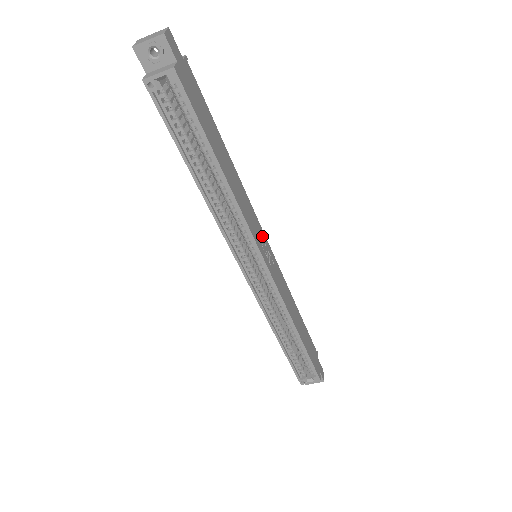
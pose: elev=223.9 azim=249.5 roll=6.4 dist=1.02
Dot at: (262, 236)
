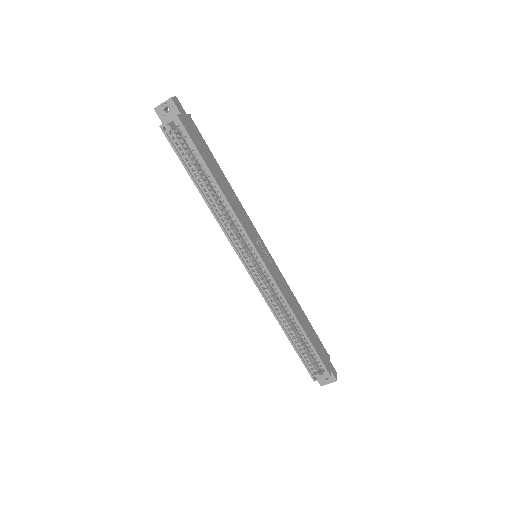
Dot at: (259, 239)
